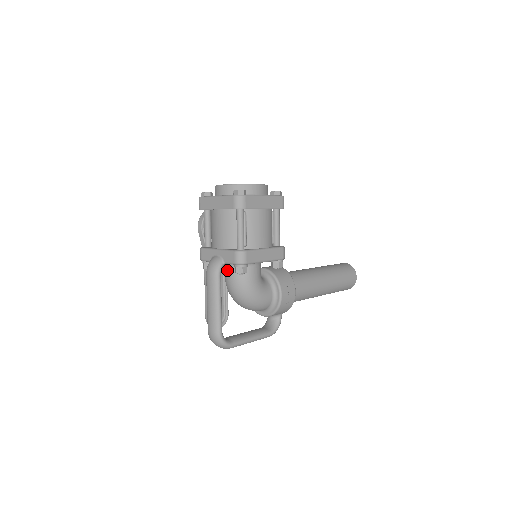
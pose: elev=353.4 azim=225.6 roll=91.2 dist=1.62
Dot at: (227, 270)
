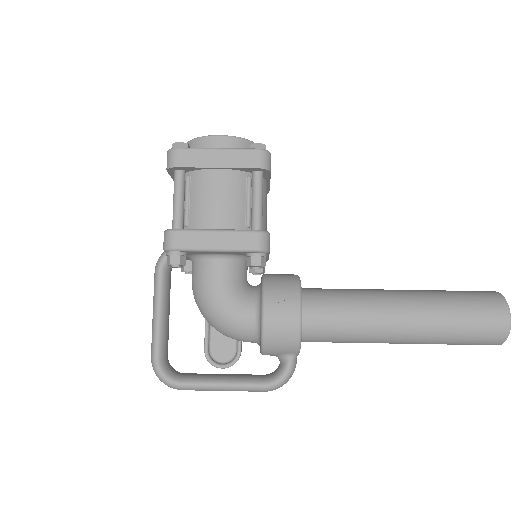
Dot at: occluded
